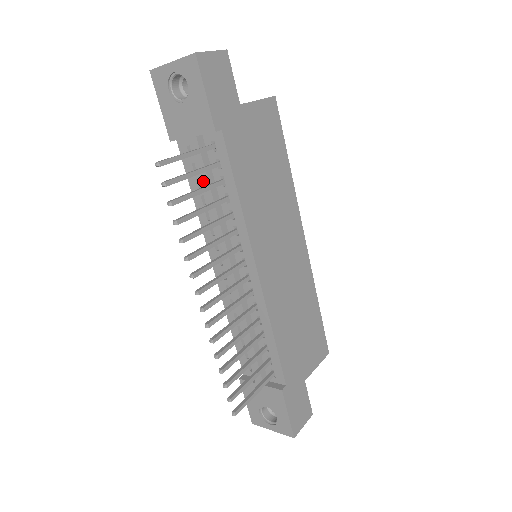
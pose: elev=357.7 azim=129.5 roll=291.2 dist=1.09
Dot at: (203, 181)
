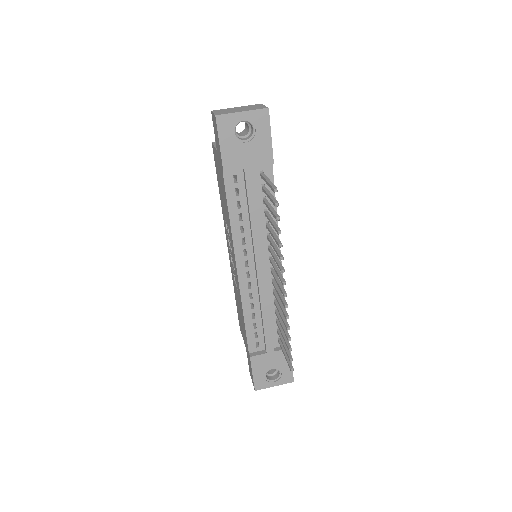
Dot at: (252, 202)
